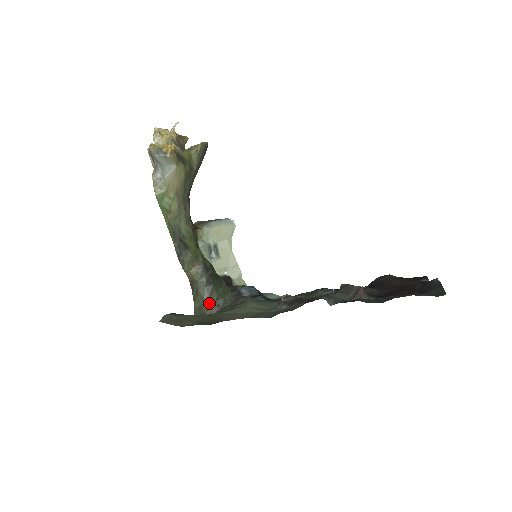
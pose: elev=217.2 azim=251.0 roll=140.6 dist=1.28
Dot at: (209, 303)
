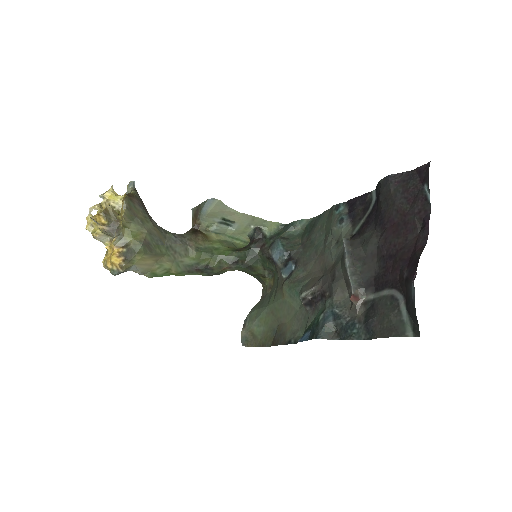
Dot at: (261, 275)
